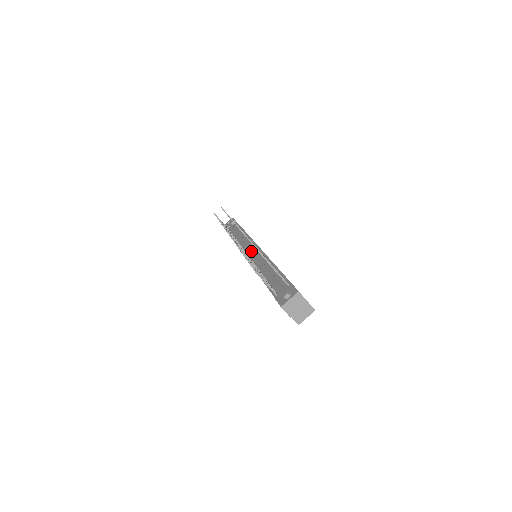
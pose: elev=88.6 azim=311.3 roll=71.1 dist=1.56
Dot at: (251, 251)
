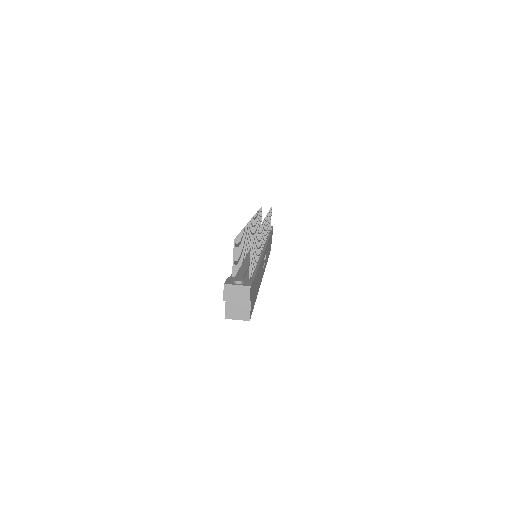
Dot at: occluded
